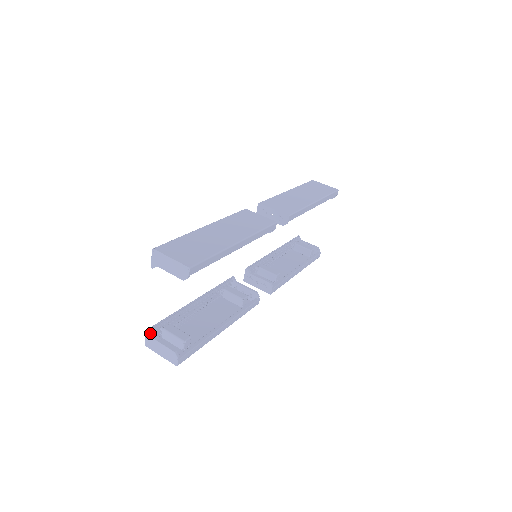
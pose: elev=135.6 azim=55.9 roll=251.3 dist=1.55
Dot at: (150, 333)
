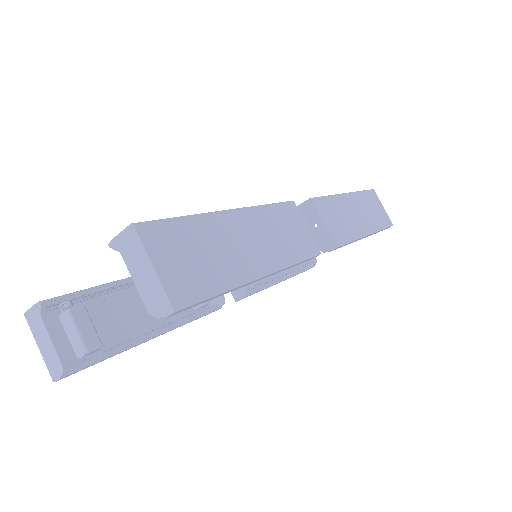
Dot at: (43, 309)
